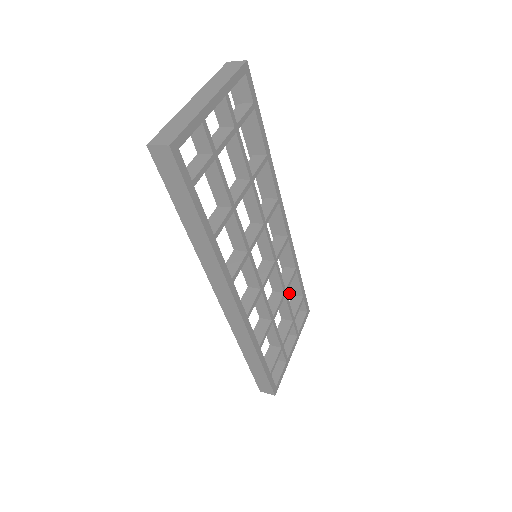
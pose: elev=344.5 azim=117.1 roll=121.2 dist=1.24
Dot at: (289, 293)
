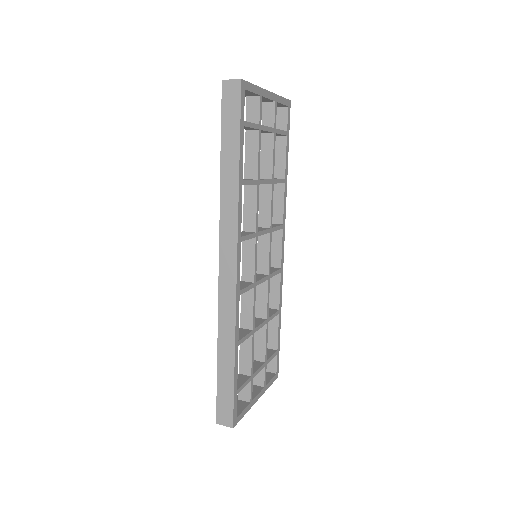
Dot at: occluded
